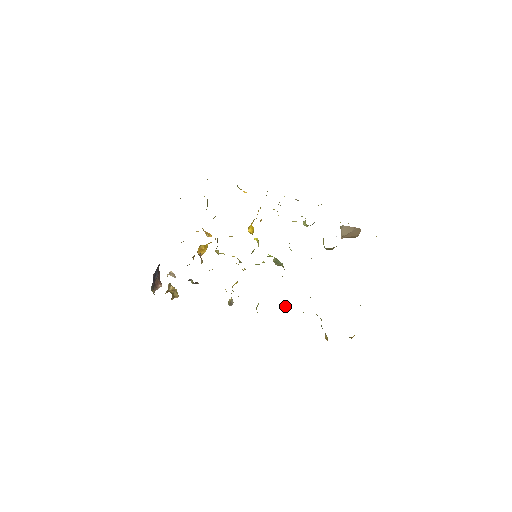
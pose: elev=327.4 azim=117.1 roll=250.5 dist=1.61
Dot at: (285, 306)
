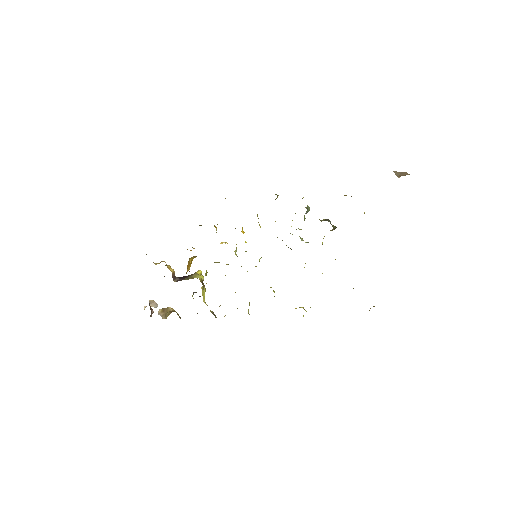
Dot at: occluded
